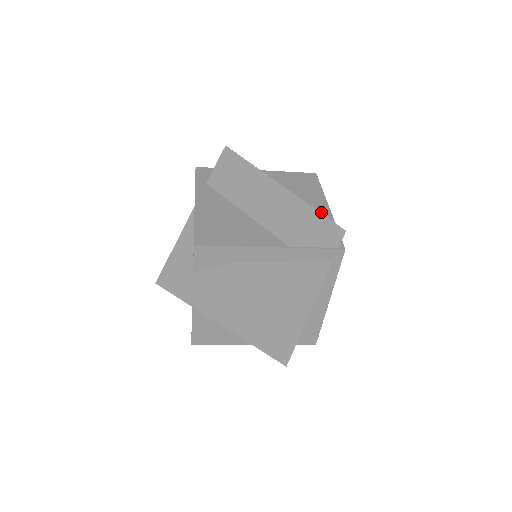
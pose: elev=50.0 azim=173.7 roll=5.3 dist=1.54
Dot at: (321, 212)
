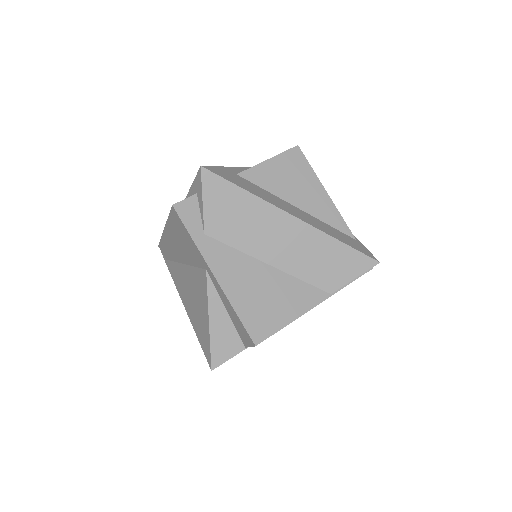
Dot at: (333, 220)
